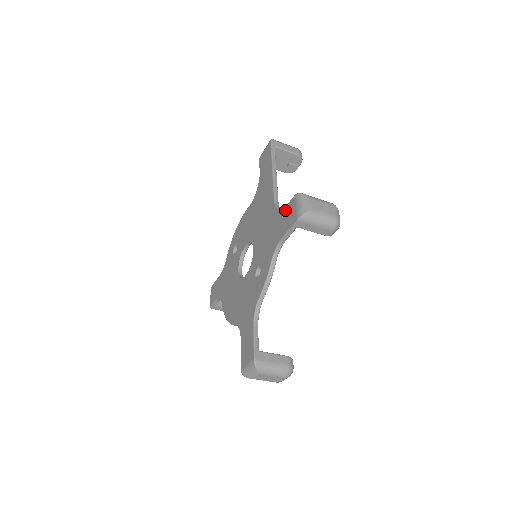
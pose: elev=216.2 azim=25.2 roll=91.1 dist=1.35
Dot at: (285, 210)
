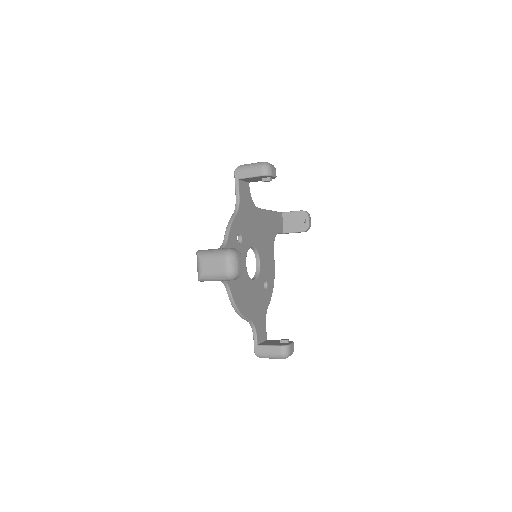
Dot at: occluded
